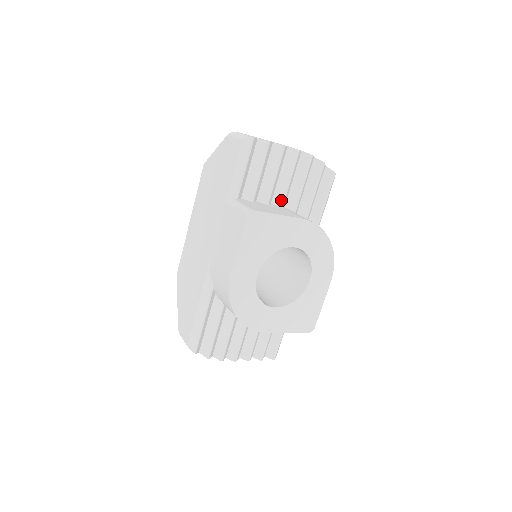
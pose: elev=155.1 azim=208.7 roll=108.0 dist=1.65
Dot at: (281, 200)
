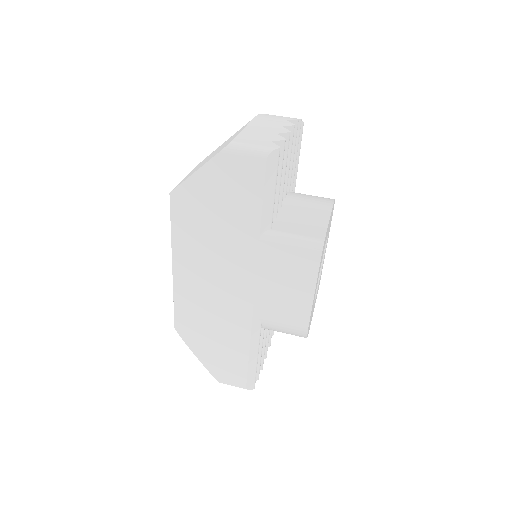
Dot at: (285, 191)
